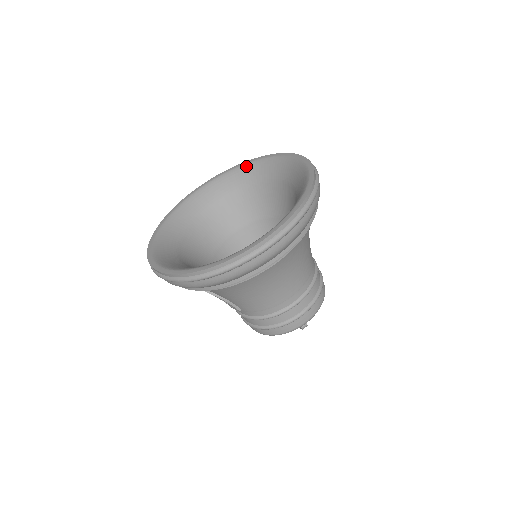
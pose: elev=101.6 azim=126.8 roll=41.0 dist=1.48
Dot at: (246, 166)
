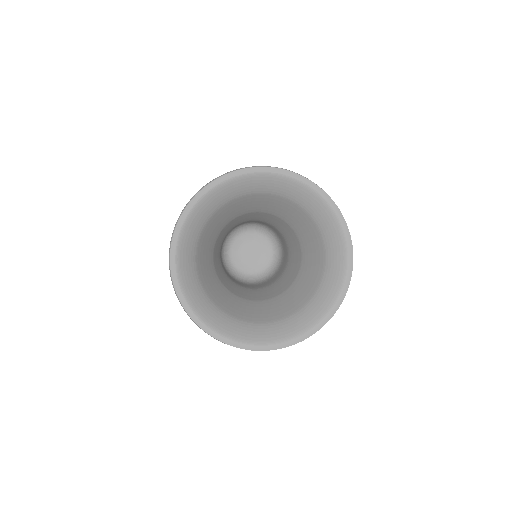
Dot at: (322, 202)
